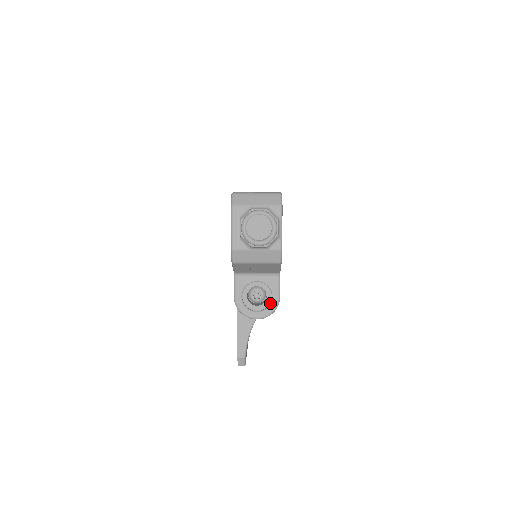
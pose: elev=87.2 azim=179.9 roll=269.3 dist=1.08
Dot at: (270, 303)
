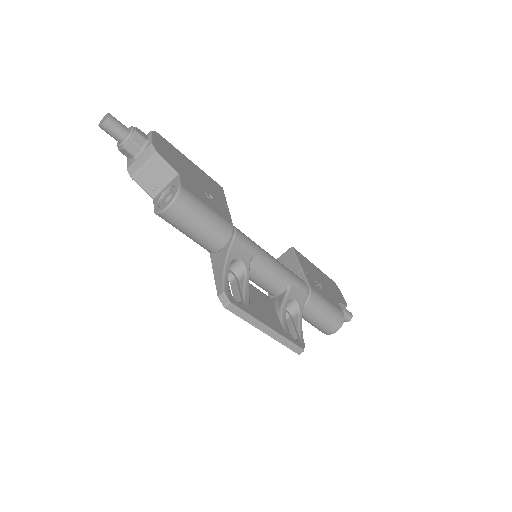
Dot at: (174, 192)
